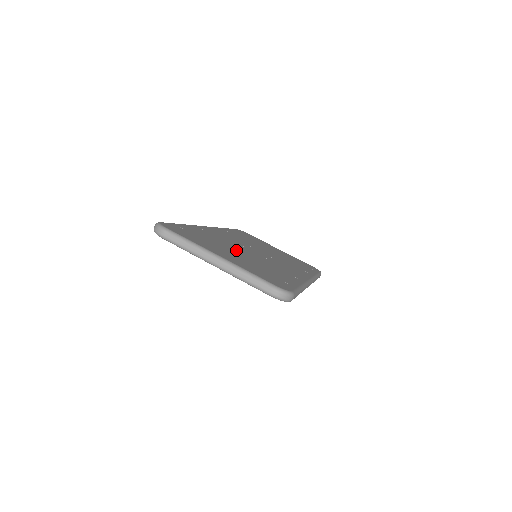
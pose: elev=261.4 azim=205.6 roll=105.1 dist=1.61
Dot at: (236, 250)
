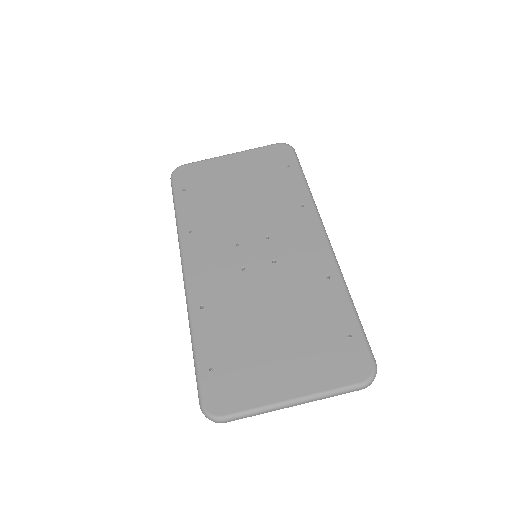
Dot at: (262, 317)
